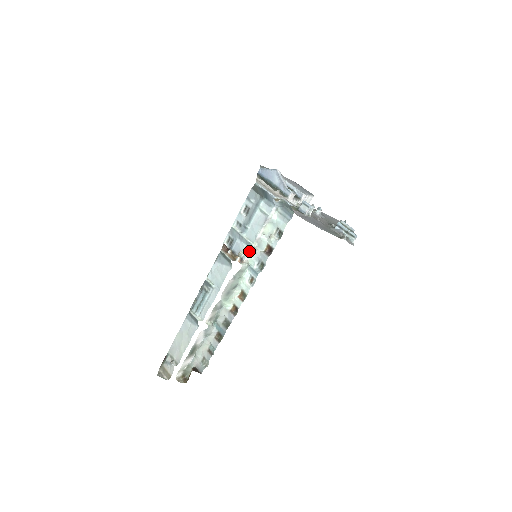
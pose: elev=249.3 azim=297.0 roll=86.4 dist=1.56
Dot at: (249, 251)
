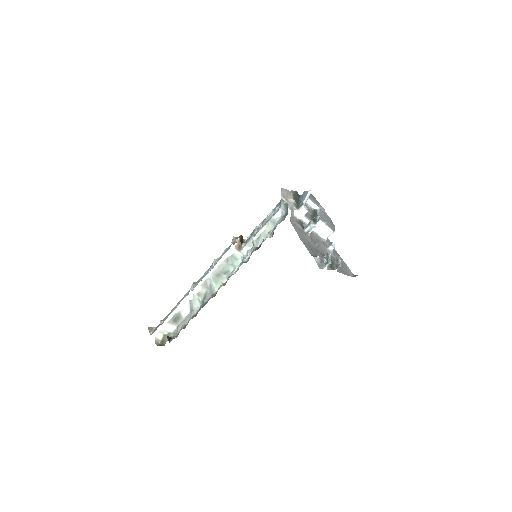
Dot at: (249, 243)
